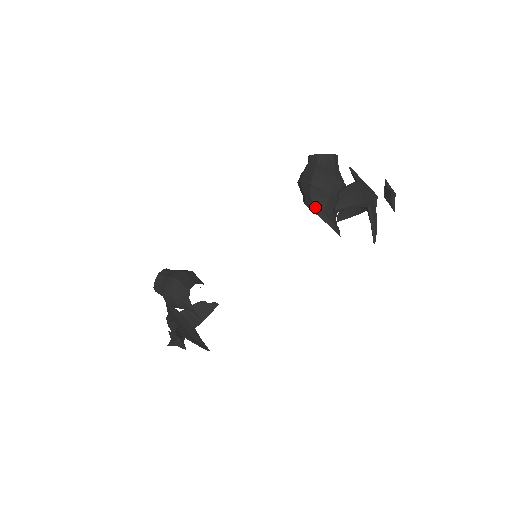
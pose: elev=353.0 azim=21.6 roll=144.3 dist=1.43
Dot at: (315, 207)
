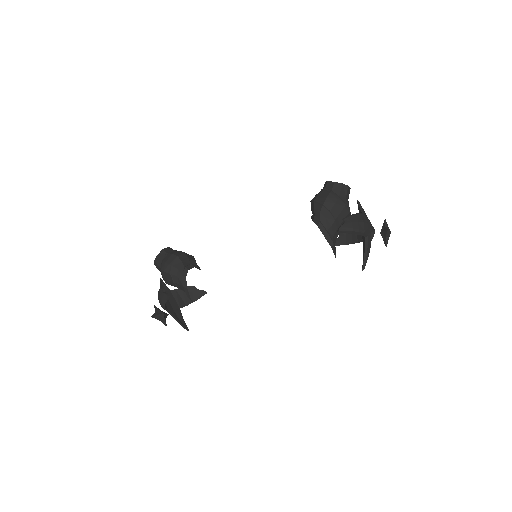
Dot at: (321, 225)
